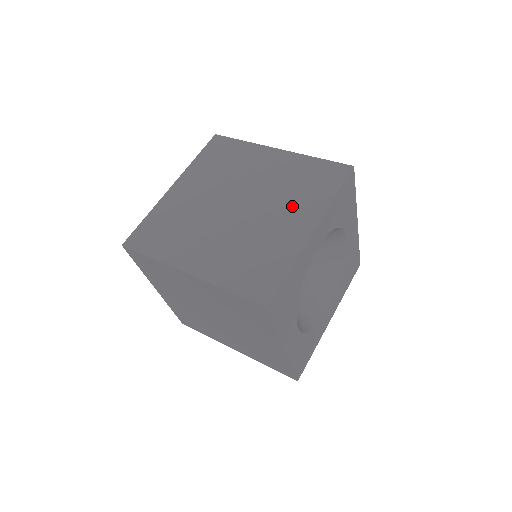
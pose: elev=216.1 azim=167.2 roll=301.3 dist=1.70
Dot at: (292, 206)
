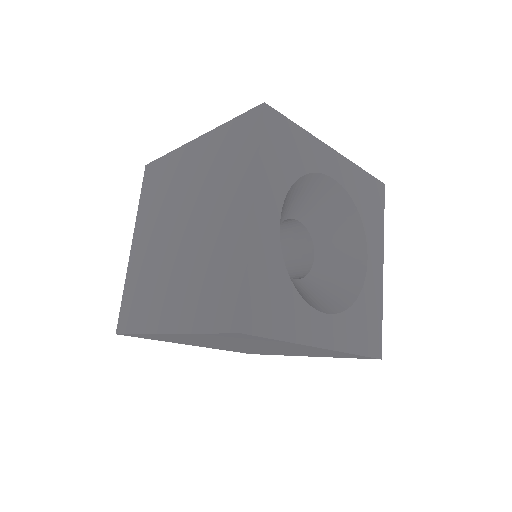
Dot at: (225, 195)
